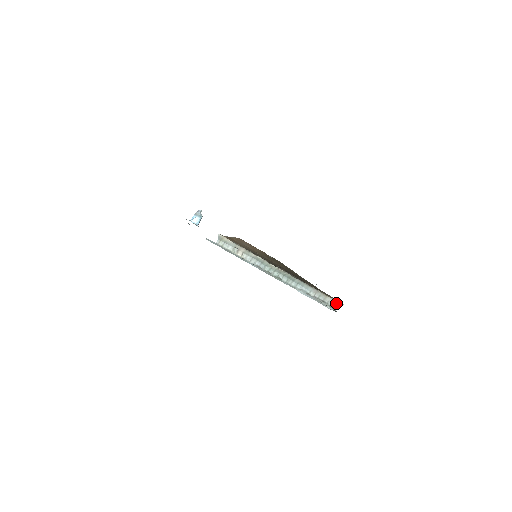
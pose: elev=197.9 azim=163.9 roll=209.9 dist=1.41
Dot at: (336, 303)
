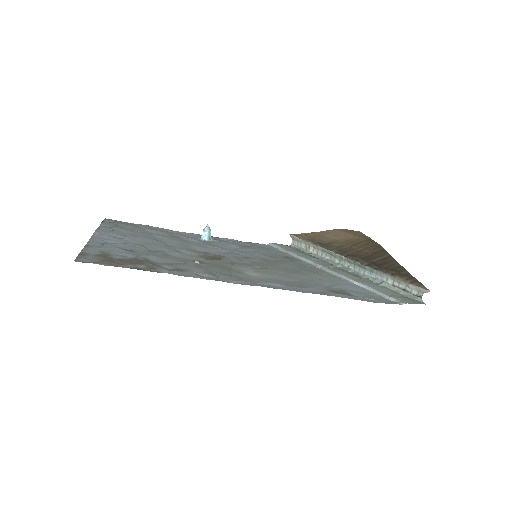
Dot at: (421, 290)
